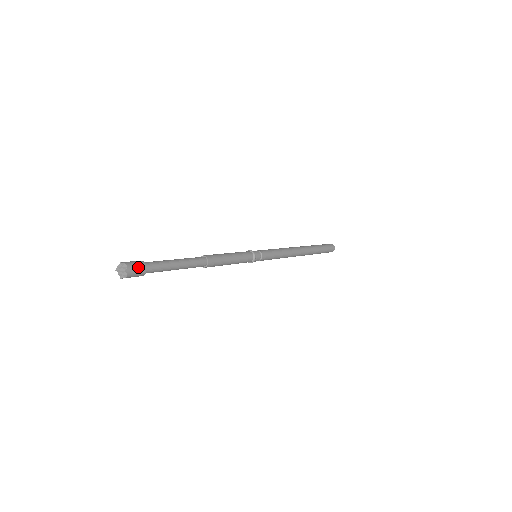
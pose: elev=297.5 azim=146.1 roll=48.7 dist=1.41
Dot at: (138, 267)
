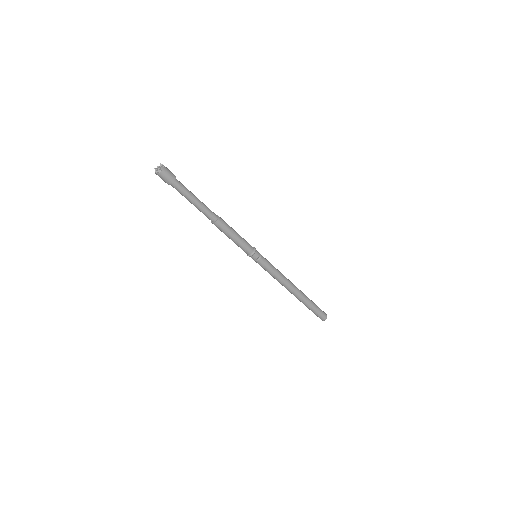
Dot at: (170, 173)
